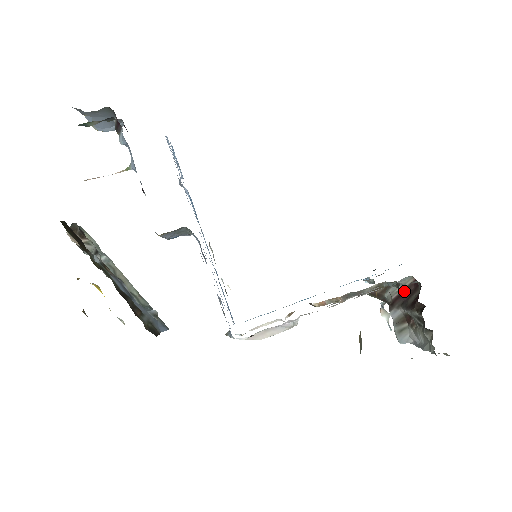
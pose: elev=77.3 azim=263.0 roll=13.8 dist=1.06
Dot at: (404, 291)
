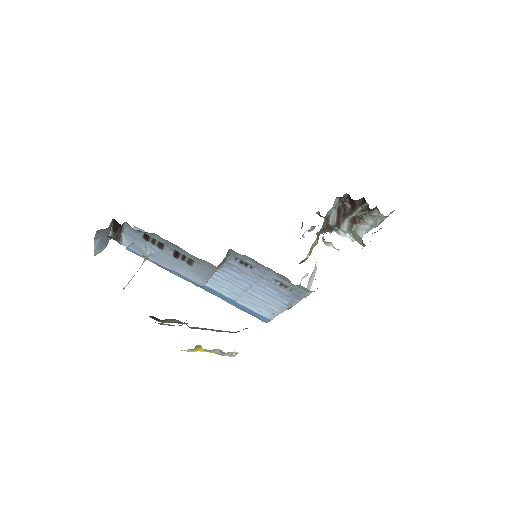
Dot at: (339, 210)
